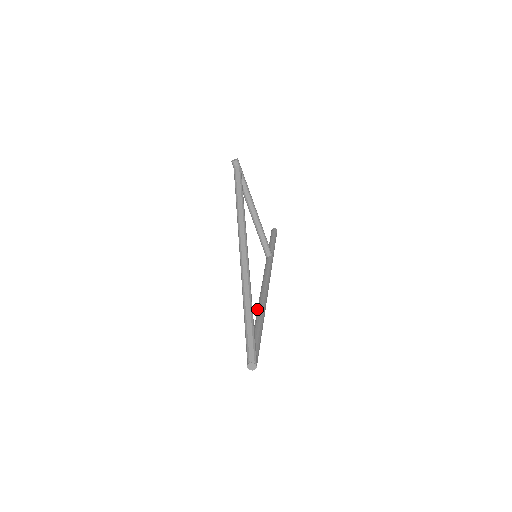
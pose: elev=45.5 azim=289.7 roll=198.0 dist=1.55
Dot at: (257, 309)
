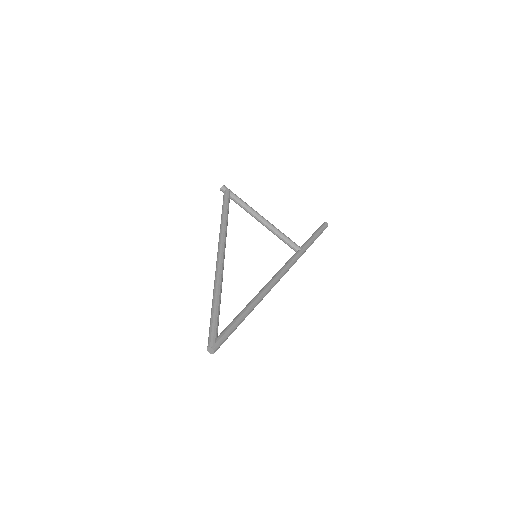
Dot at: occluded
